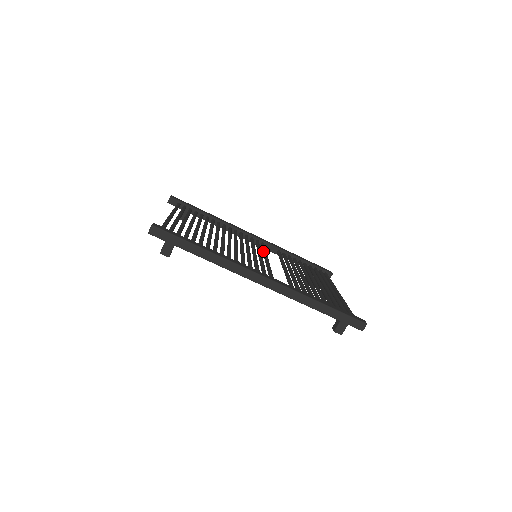
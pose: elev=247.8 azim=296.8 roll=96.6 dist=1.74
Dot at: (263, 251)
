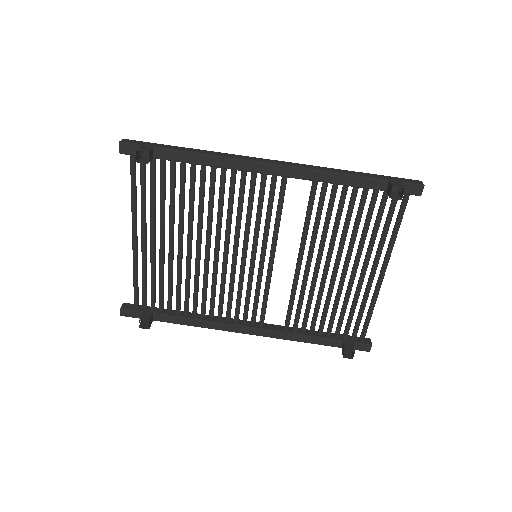
Dot at: (264, 289)
